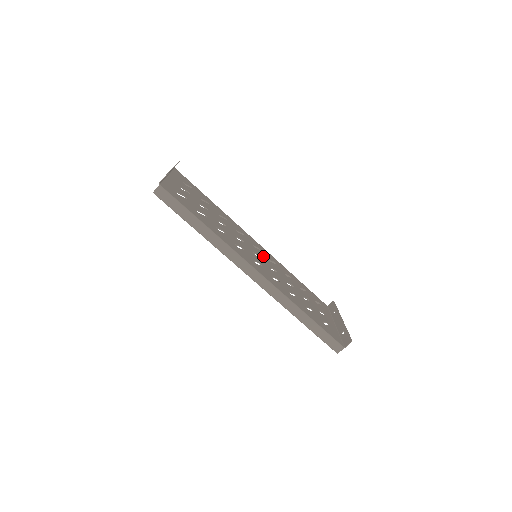
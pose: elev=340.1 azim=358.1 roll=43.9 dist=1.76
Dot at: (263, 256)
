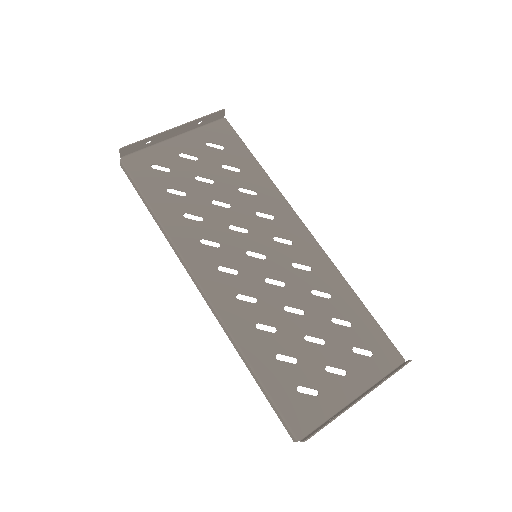
Dot at: (280, 256)
